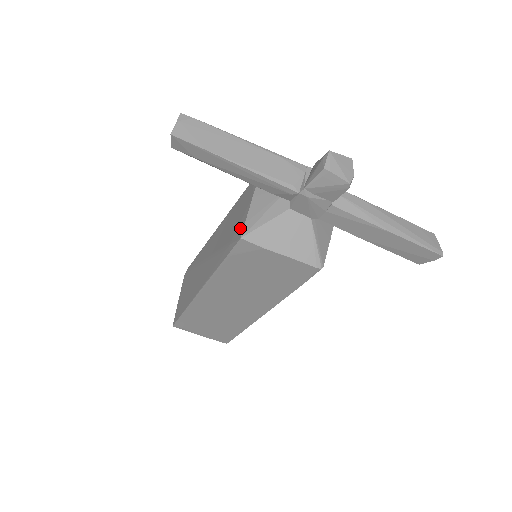
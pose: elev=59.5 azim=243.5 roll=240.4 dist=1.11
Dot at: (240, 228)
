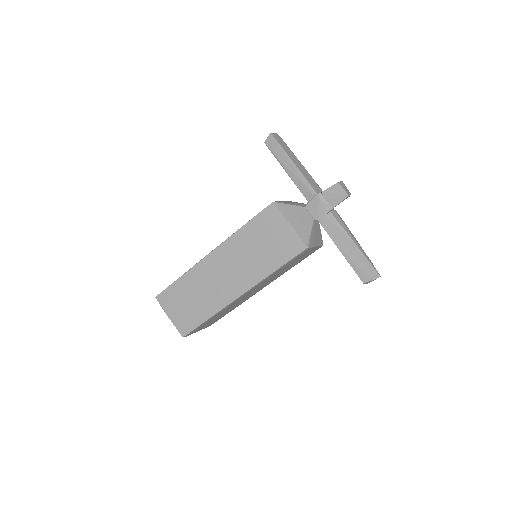
Dot at: occluded
